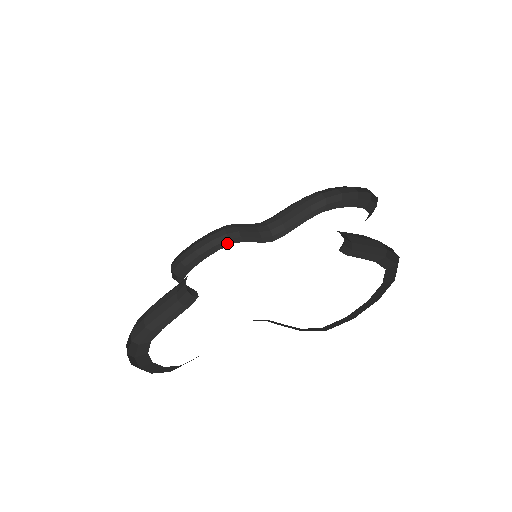
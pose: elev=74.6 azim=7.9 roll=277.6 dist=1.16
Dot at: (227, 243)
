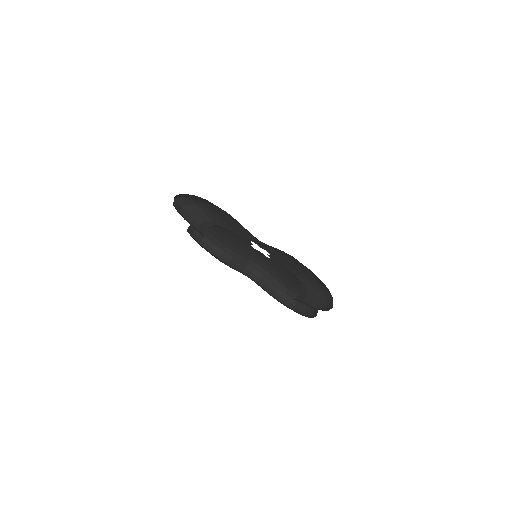
Dot at: (218, 258)
